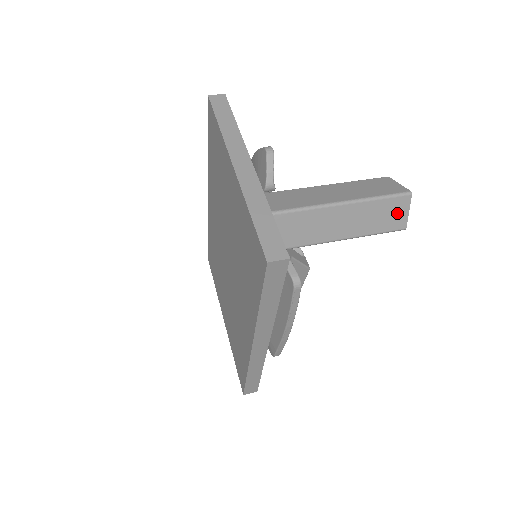
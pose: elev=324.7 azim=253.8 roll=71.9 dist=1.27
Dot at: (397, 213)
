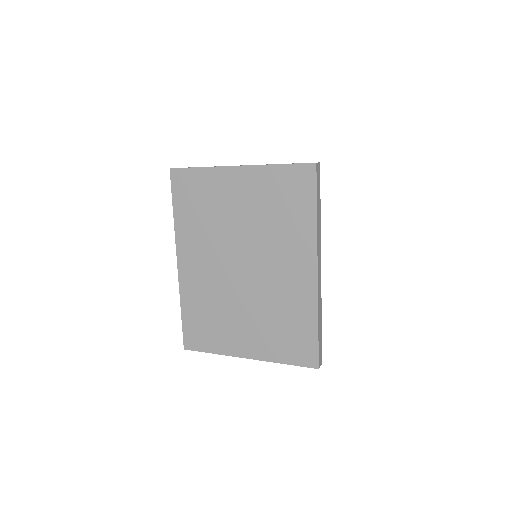
Dot at: occluded
